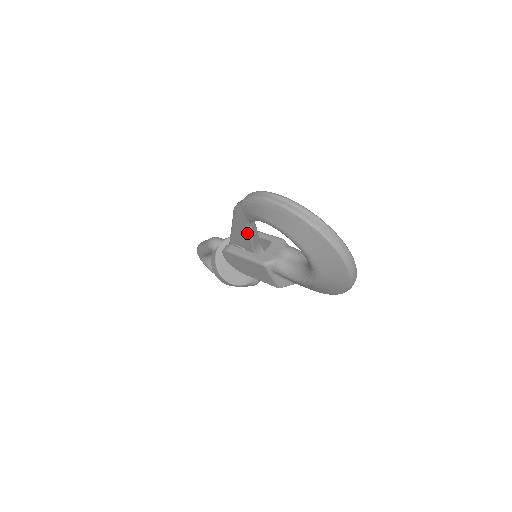
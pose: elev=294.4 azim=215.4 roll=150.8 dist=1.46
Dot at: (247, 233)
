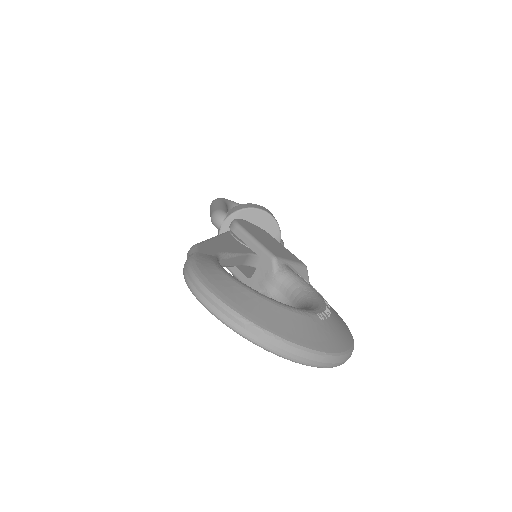
Dot at: occluded
